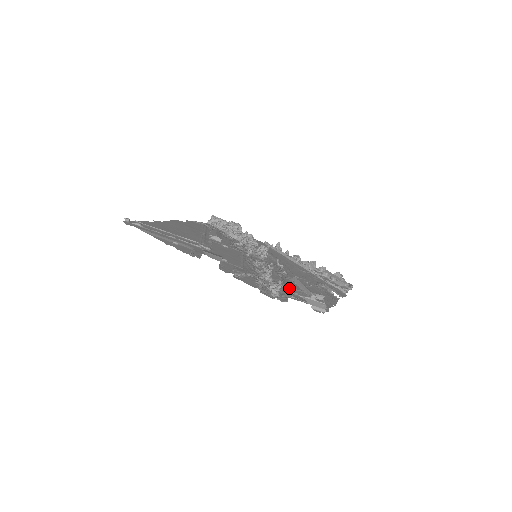
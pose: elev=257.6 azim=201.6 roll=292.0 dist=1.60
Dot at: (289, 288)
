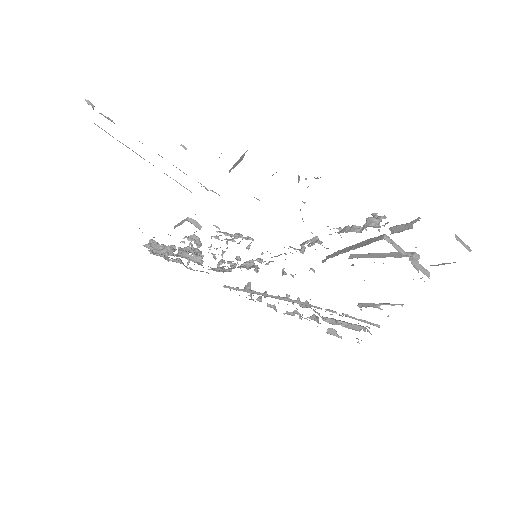
Dot at: (377, 239)
